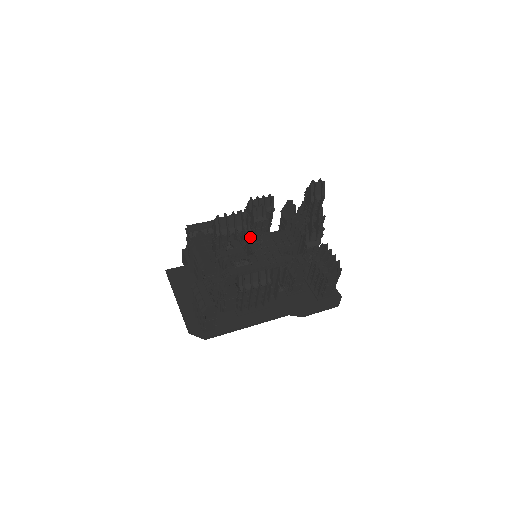
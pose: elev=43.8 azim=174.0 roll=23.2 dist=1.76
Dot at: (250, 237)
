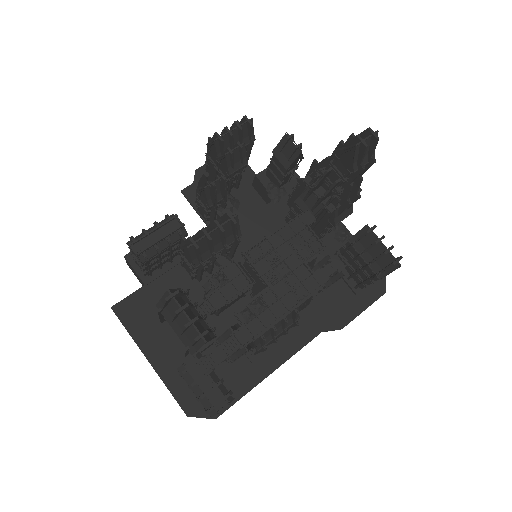
Dot at: (250, 248)
